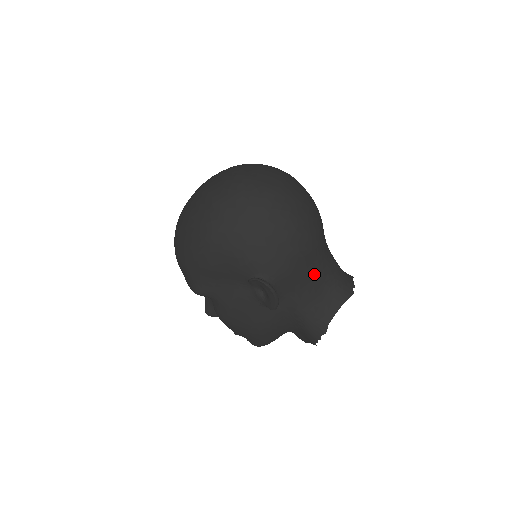
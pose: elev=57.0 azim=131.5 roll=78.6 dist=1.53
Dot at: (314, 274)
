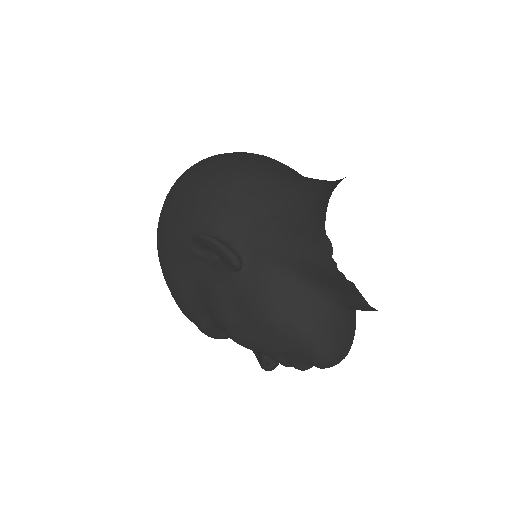
Dot at: (271, 198)
